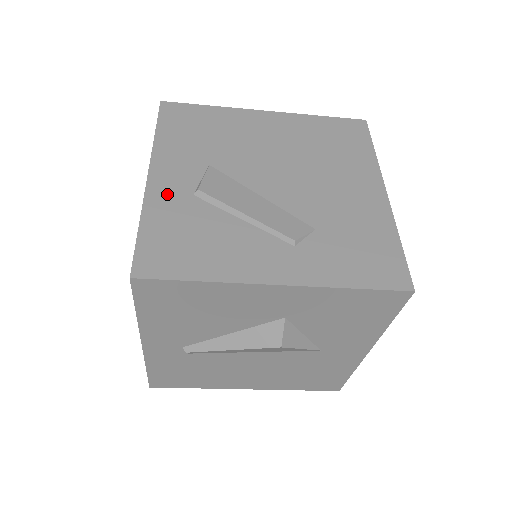
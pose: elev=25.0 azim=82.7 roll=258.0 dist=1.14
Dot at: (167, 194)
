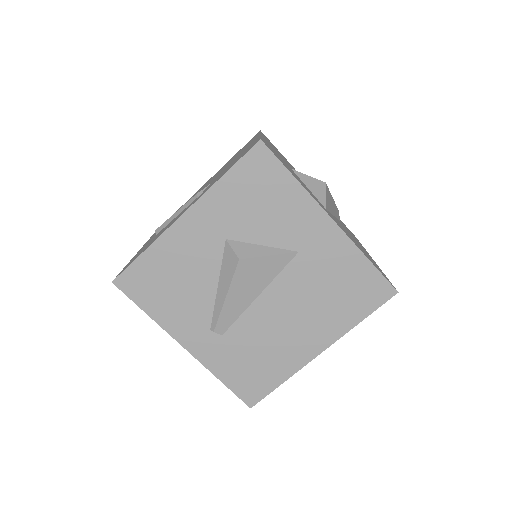
Dot at: (143, 247)
